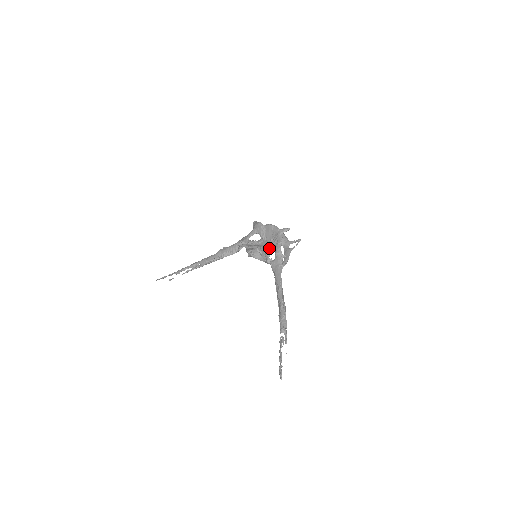
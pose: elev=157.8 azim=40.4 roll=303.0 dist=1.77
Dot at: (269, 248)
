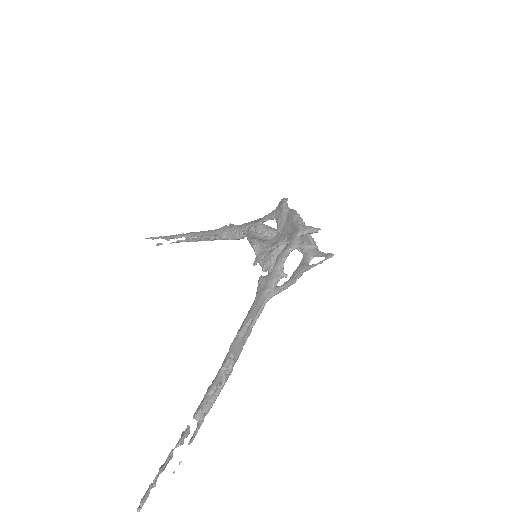
Dot at: (281, 250)
